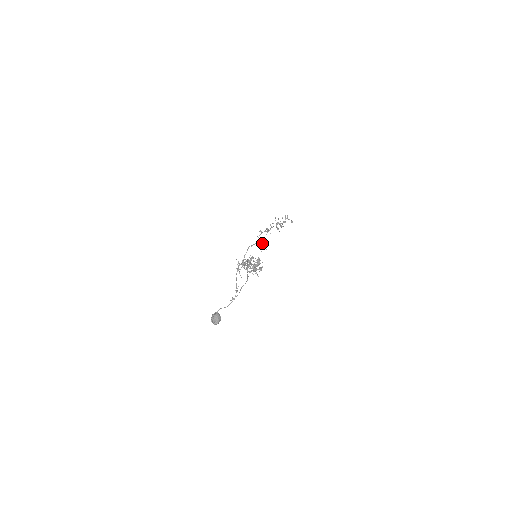
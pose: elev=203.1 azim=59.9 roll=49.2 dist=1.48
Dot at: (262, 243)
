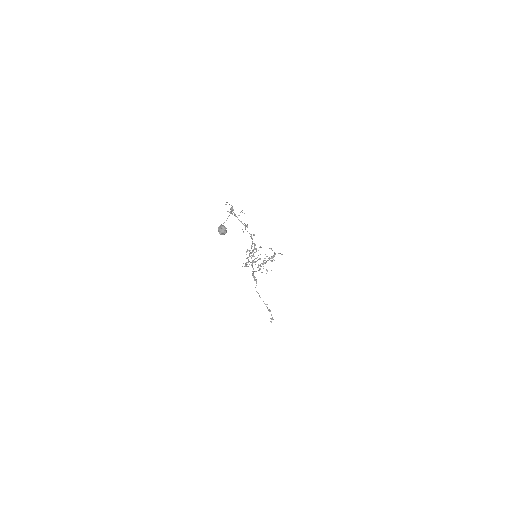
Dot at: occluded
